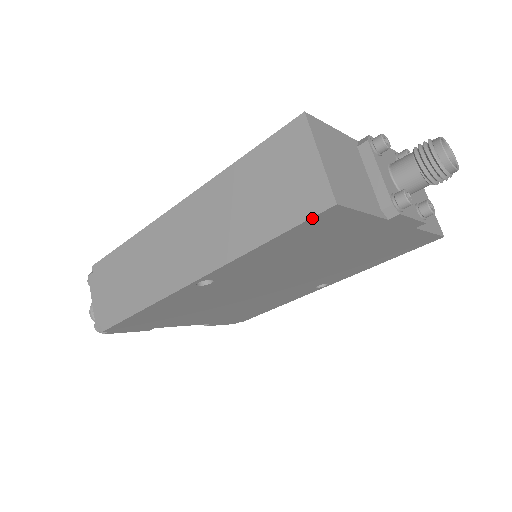
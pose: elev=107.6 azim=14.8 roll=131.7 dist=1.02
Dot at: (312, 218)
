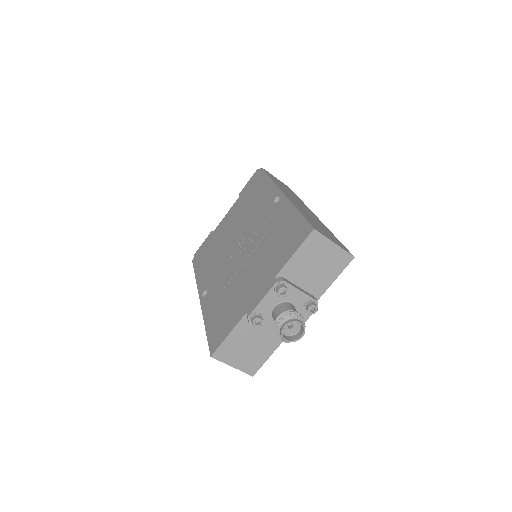
Dot at: occluded
